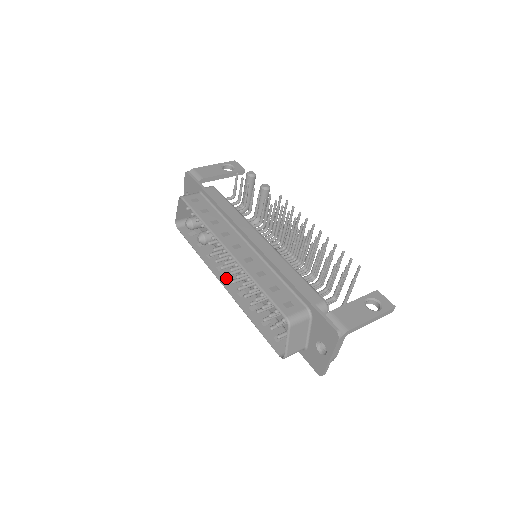
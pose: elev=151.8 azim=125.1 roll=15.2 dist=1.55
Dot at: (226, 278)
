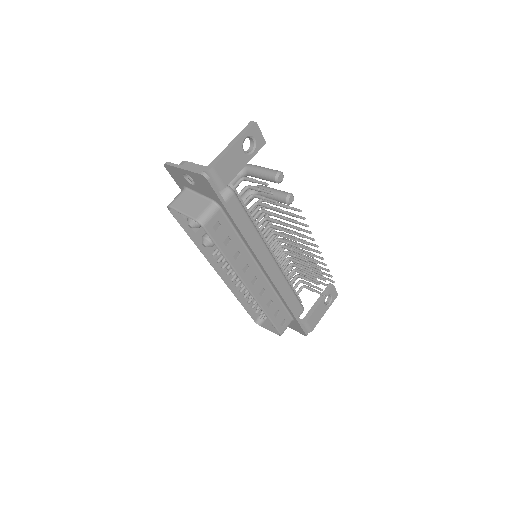
Dot at: (221, 266)
